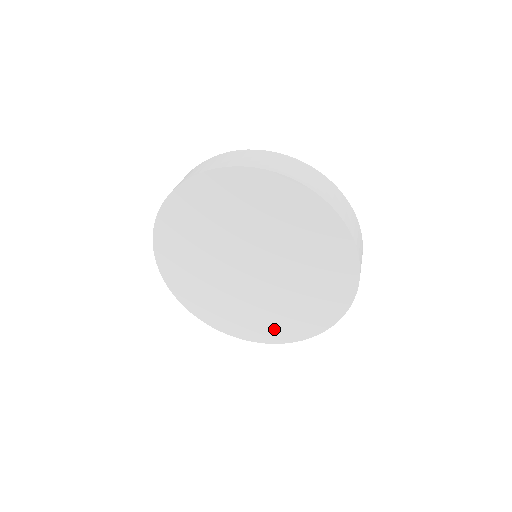
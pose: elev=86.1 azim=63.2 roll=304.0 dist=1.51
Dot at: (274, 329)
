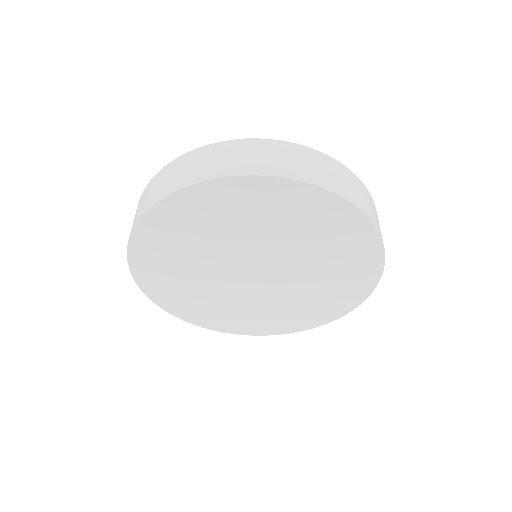
Dot at: (240, 323)
